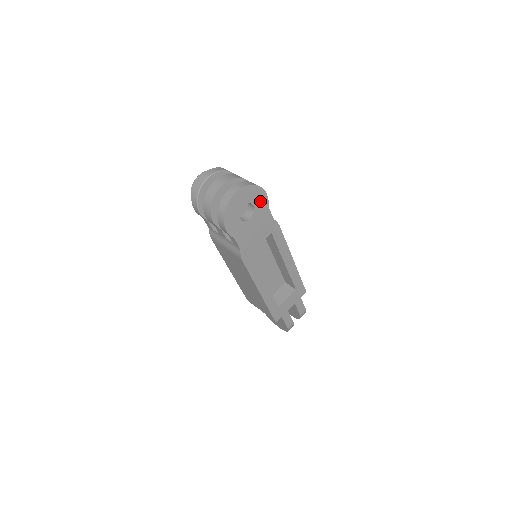
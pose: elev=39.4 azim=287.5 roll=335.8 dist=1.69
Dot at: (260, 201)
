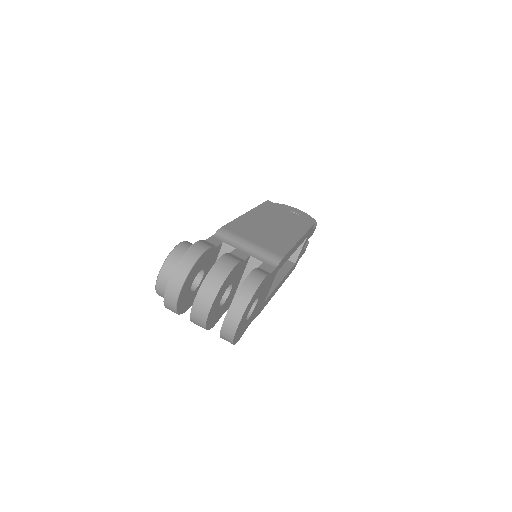
Dot at: (261, 288)
